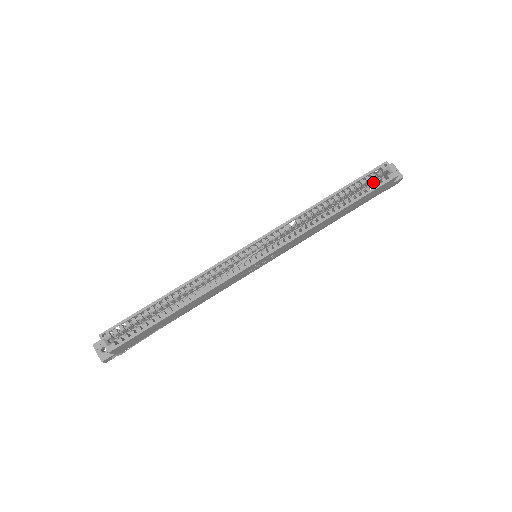
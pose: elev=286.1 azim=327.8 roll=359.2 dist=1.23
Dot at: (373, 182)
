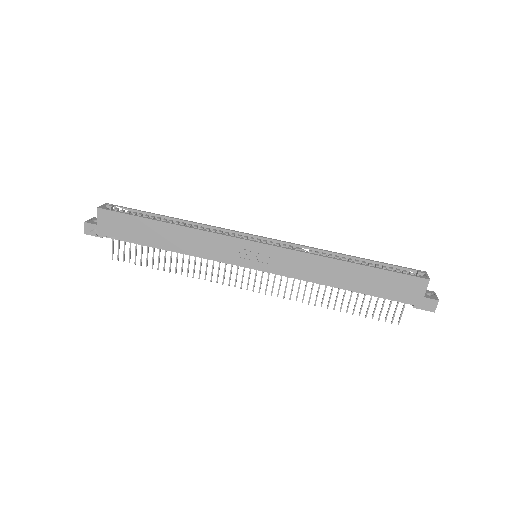
Dot at: occluded
